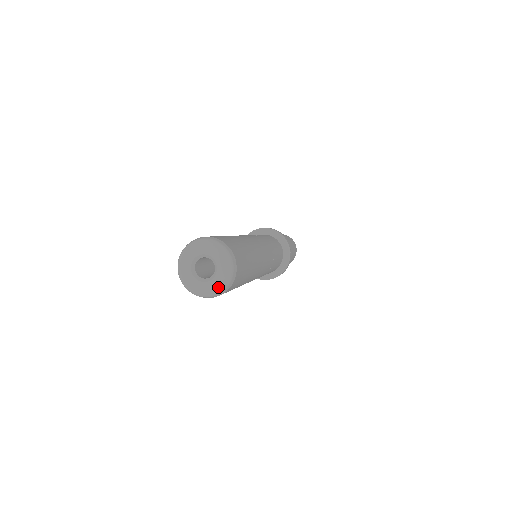
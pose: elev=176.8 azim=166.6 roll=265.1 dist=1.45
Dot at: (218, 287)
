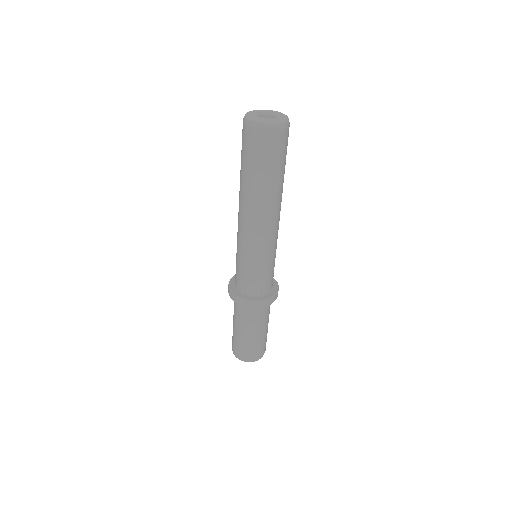
Dot at: (276, 120)
